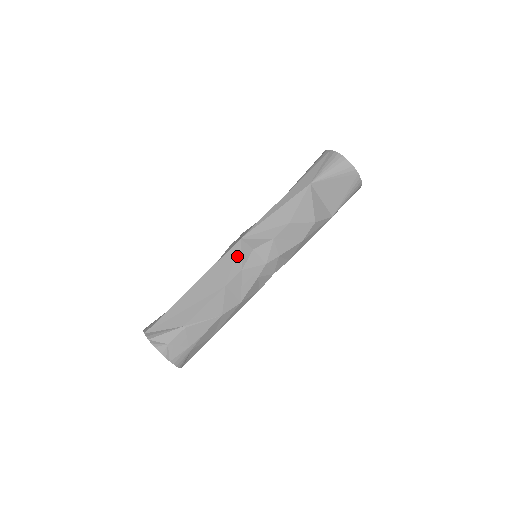
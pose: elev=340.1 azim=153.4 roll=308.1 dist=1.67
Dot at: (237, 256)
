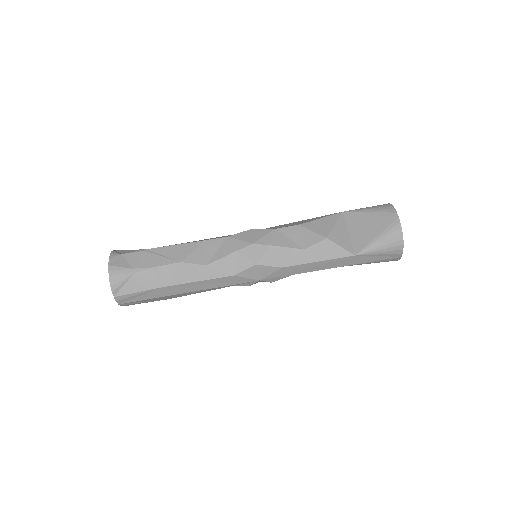
Dot at: occluded
